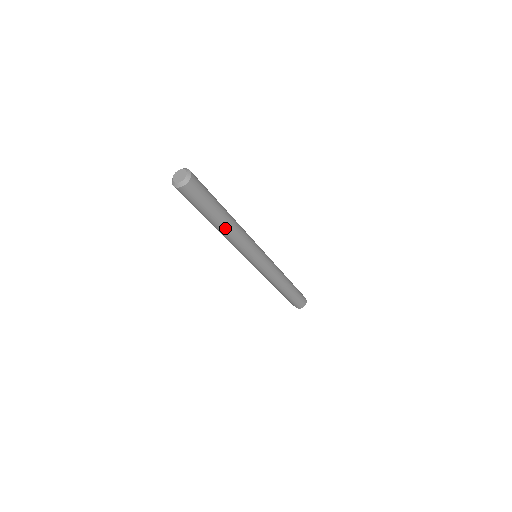
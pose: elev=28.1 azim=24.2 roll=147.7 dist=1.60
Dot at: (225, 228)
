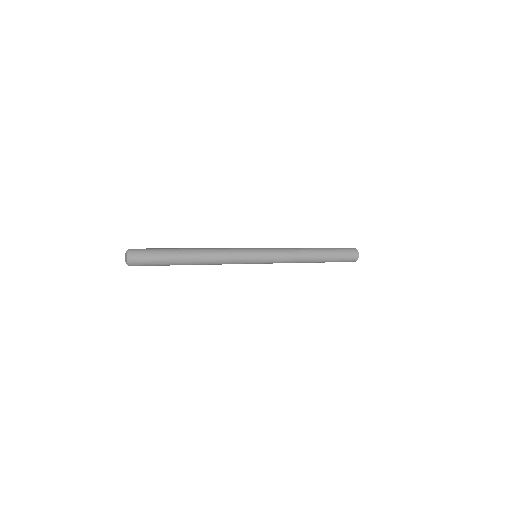
Dot at: (196, 261)
